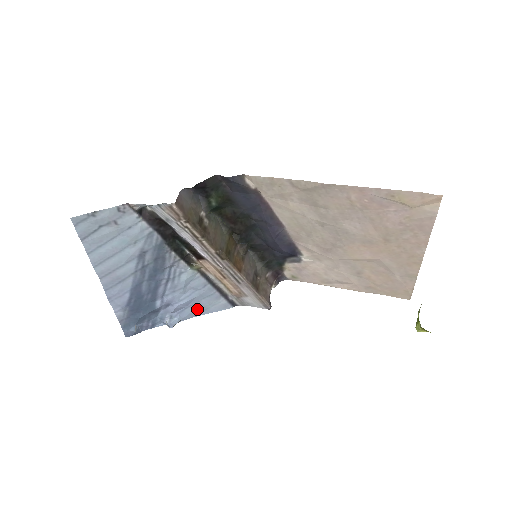
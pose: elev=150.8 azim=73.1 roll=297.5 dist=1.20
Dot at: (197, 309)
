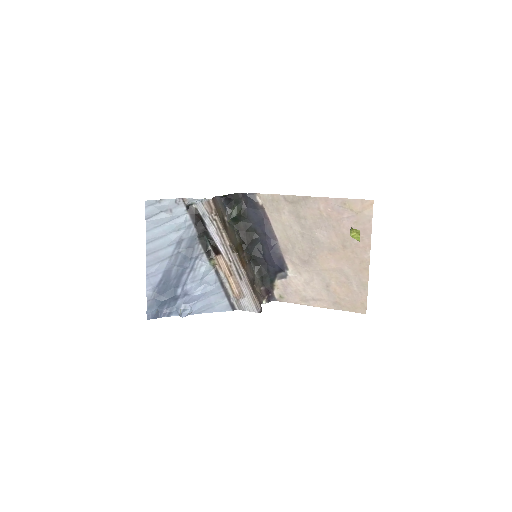
Dot at: (206, 305)
